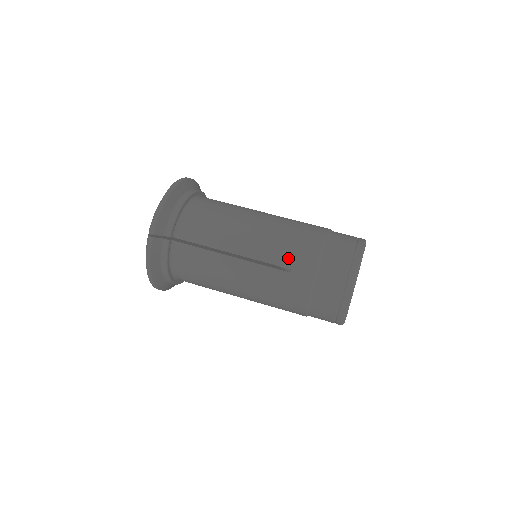
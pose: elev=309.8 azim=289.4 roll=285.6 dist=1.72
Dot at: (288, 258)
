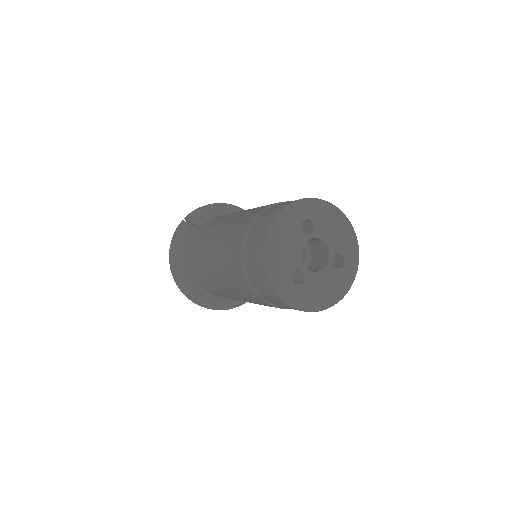
Dot at: (249, 212)
